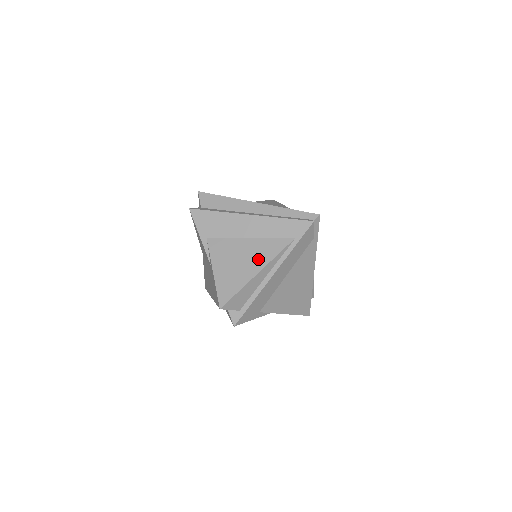
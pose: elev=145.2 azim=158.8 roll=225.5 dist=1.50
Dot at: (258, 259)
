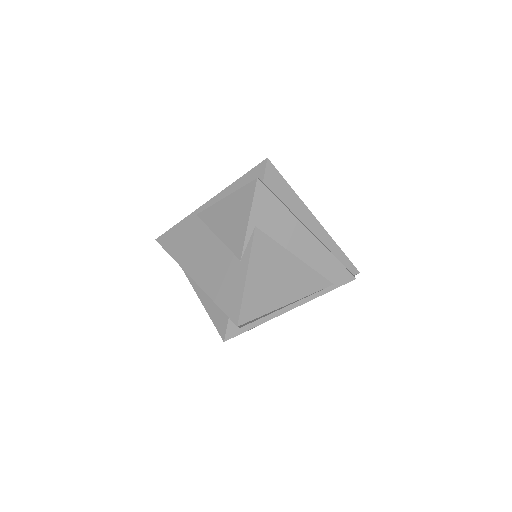
Dot at: (295, 287)
